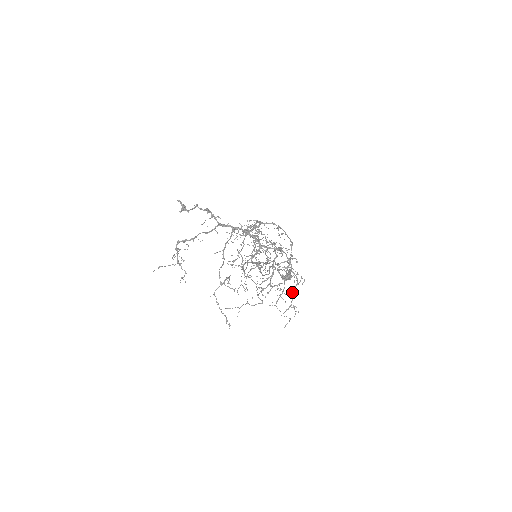
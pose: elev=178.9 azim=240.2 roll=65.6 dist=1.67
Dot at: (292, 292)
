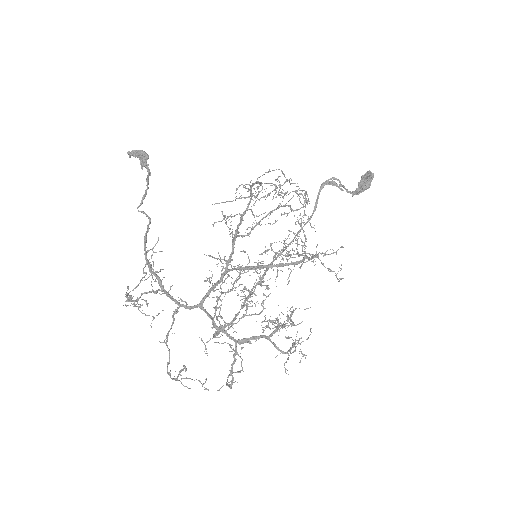
Dot at: (292, 343)
